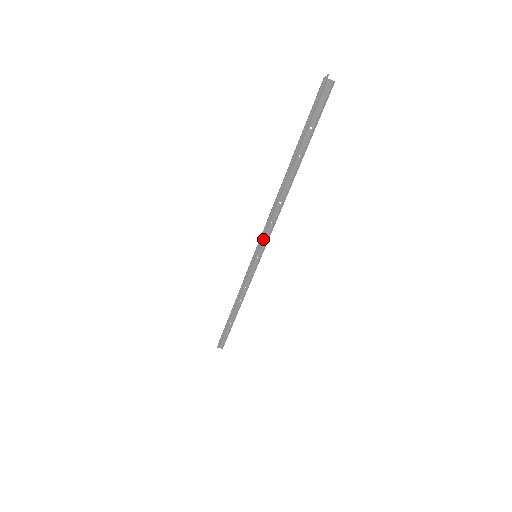
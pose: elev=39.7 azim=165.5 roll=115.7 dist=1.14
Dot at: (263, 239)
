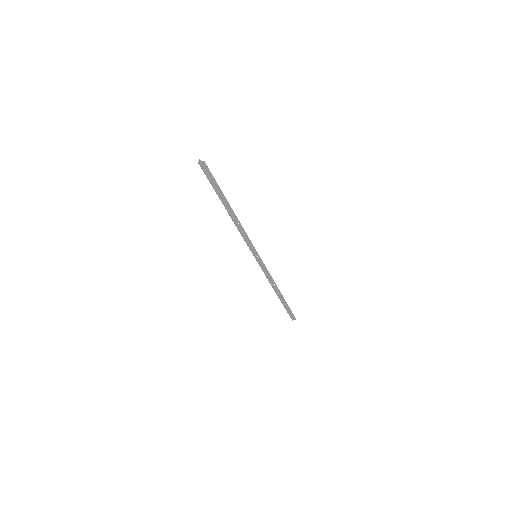
Dot at: (250, 245)
